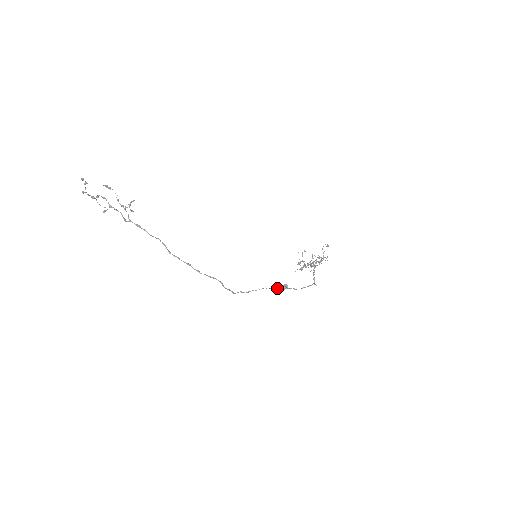
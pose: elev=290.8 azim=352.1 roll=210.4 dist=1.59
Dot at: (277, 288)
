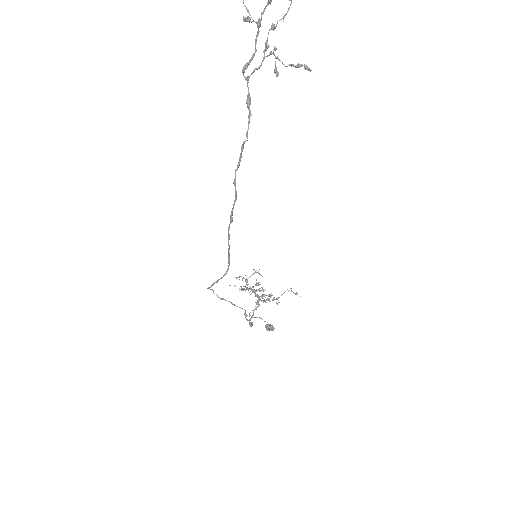
Dot at: (247, 315)
